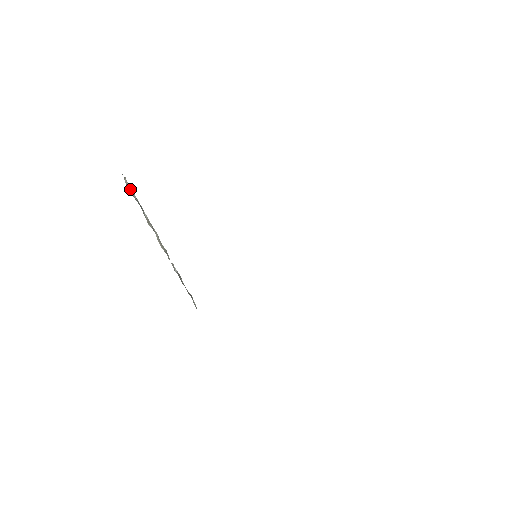
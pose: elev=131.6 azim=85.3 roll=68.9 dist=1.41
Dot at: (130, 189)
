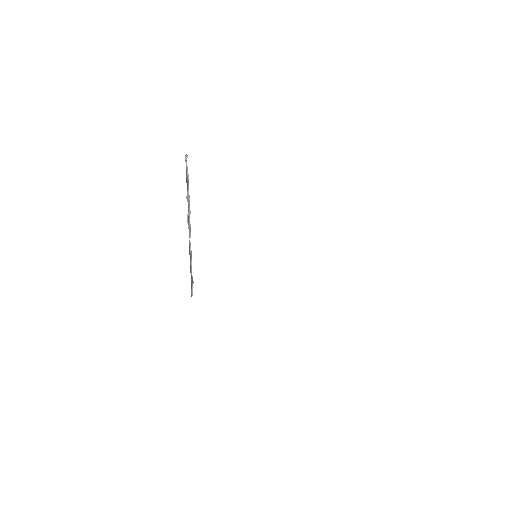
Dot at: (187, 166)
